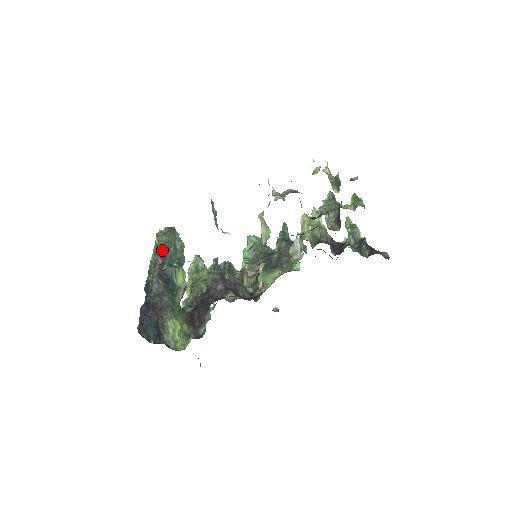
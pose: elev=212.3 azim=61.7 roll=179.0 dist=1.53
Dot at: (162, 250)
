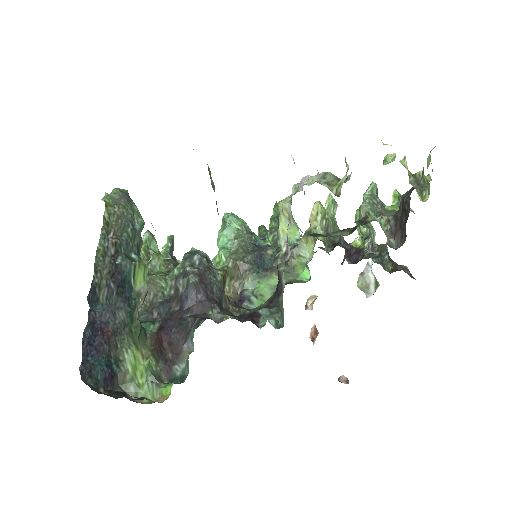
Dot at: (115, 231)
